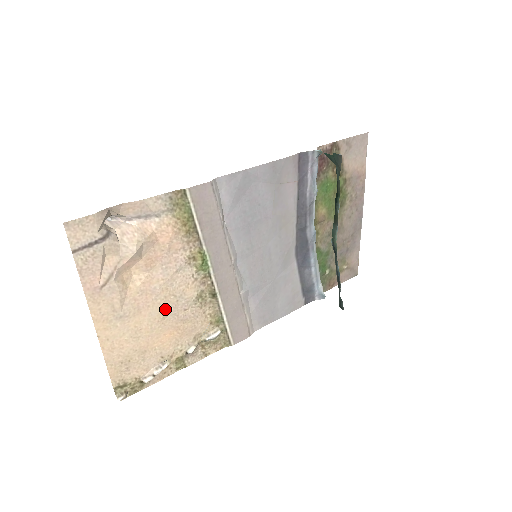
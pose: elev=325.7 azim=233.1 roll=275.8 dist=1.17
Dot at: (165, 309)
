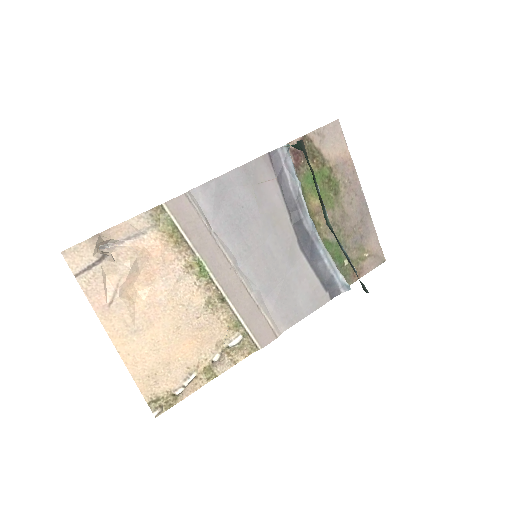
Dot at: (177, 319)
